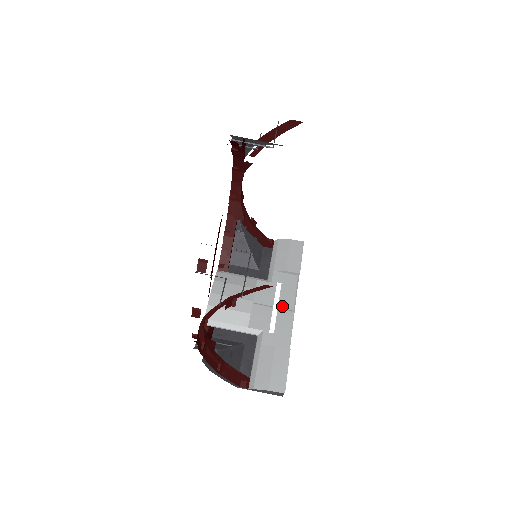
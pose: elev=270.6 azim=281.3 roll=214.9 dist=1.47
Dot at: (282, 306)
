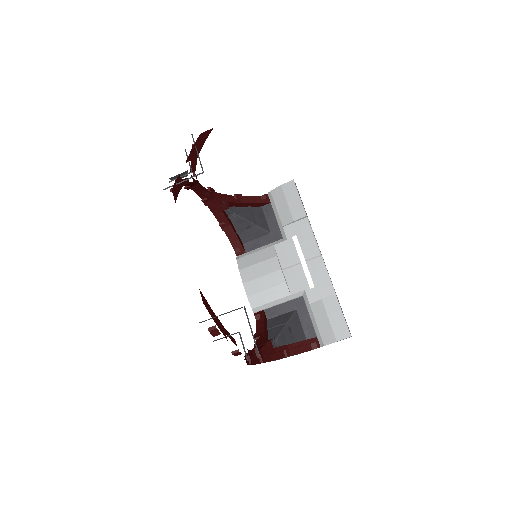
Dot at: (308, 257)
